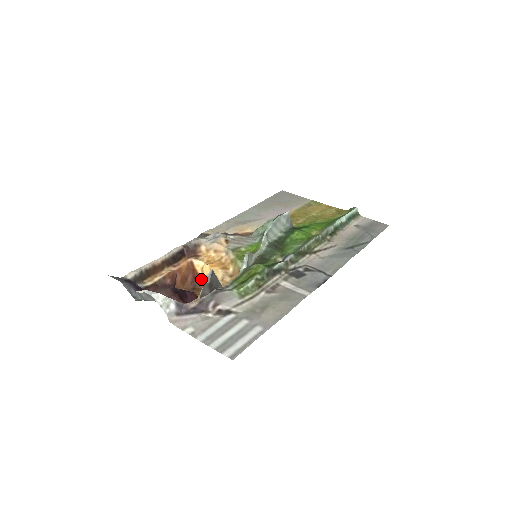
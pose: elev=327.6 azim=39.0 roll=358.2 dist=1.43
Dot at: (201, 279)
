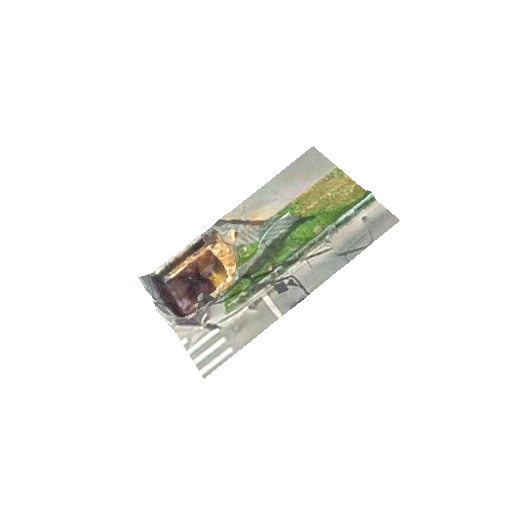
Dot at: (220, 261)
